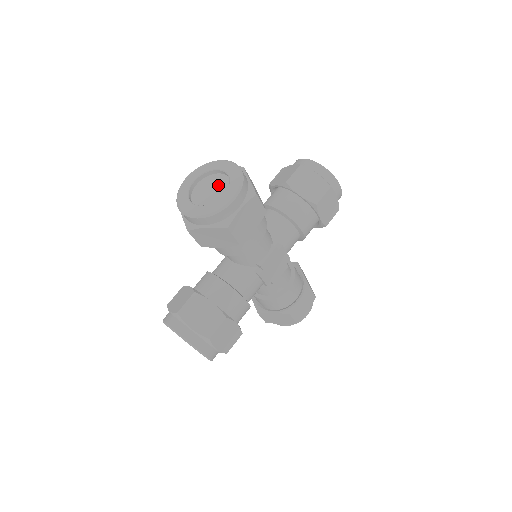
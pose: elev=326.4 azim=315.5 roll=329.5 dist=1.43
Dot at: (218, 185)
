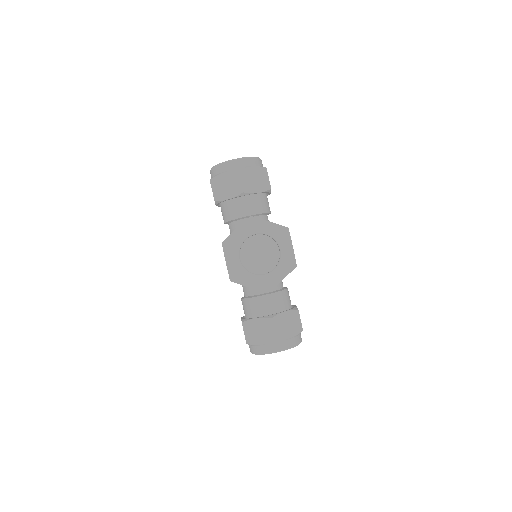
Dot at: (261, 246)
